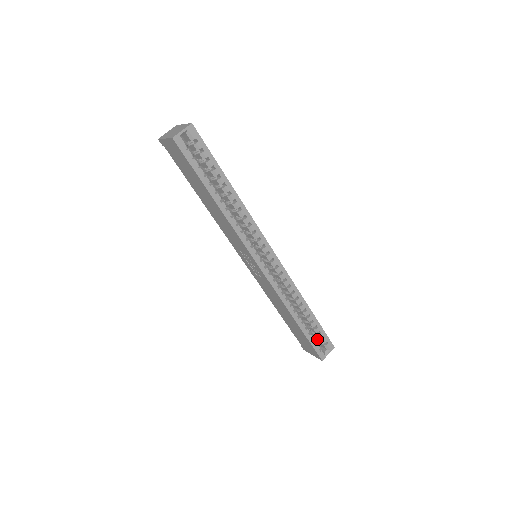
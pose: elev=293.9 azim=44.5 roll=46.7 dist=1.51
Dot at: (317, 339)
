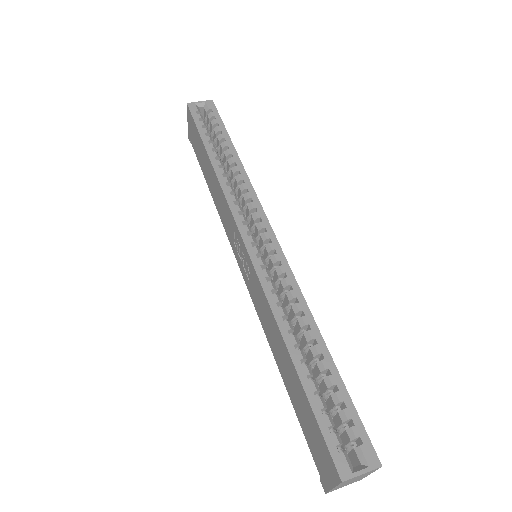
Dot at: (344, 438)
